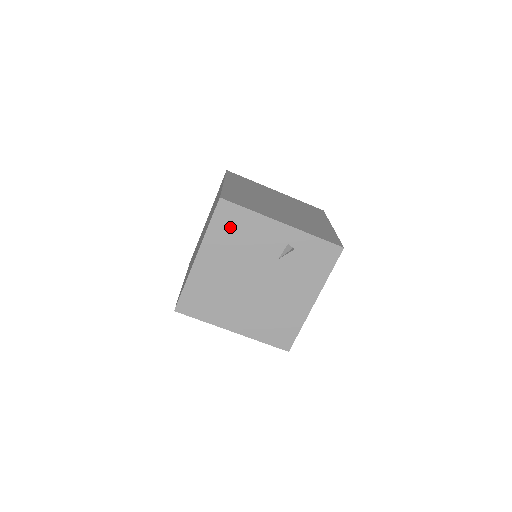
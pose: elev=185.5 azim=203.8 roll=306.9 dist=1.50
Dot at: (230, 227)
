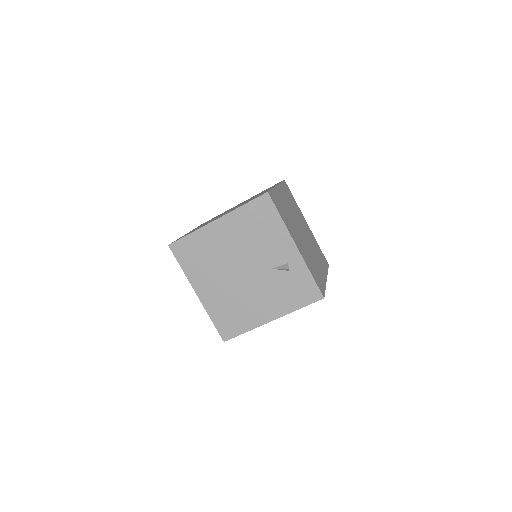
Dot at: (257, 218)
